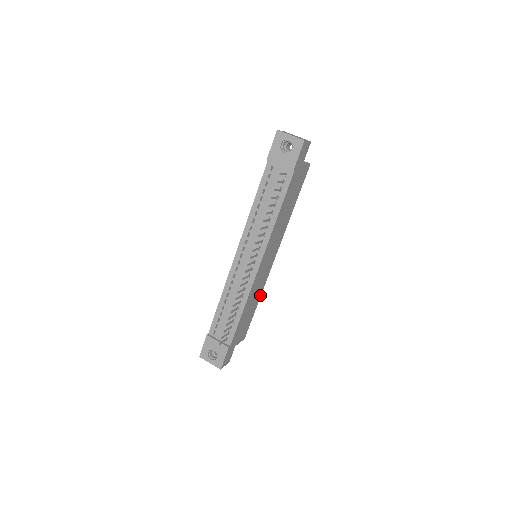
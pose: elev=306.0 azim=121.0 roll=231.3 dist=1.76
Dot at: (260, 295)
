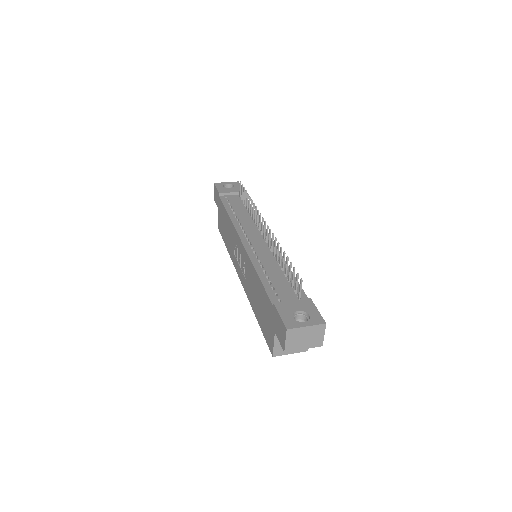
Dot at: occluded
